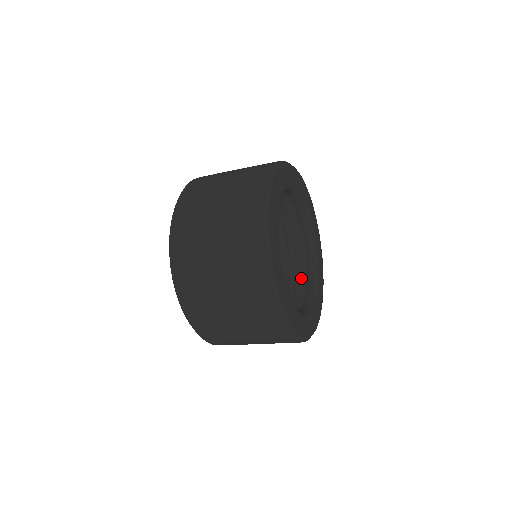
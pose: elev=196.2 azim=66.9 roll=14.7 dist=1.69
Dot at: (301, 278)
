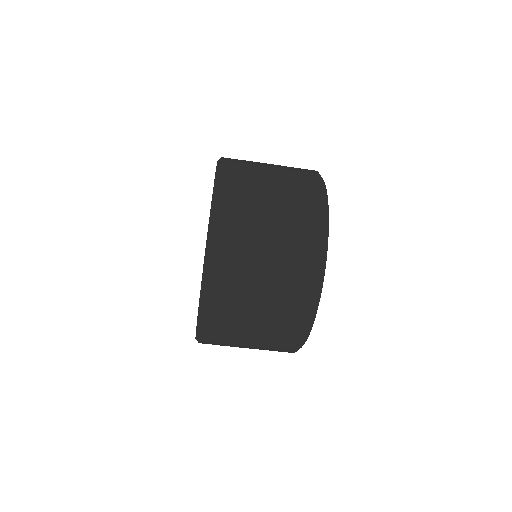
Dot at: occluded
